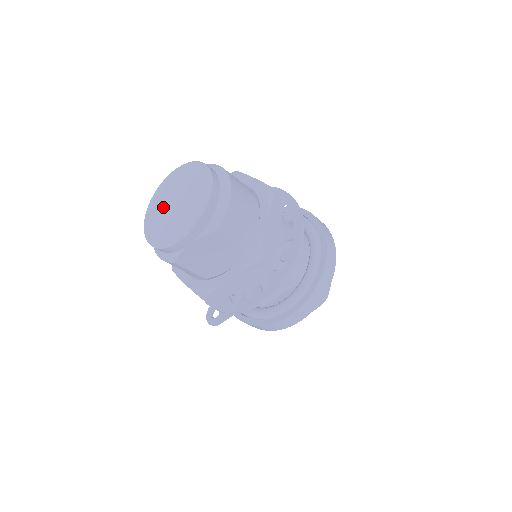
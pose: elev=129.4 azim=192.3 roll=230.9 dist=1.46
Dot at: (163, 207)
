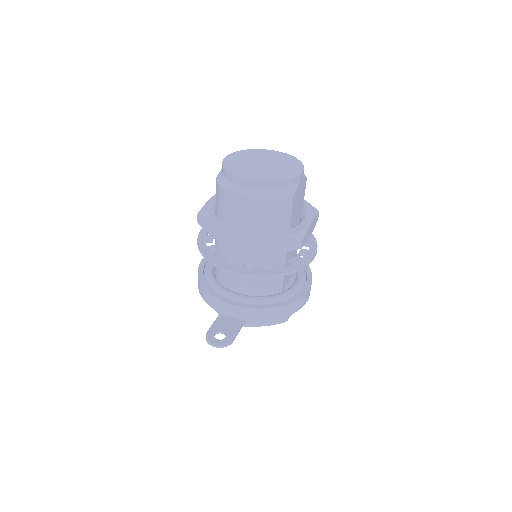
Dot at: (252, 166)
